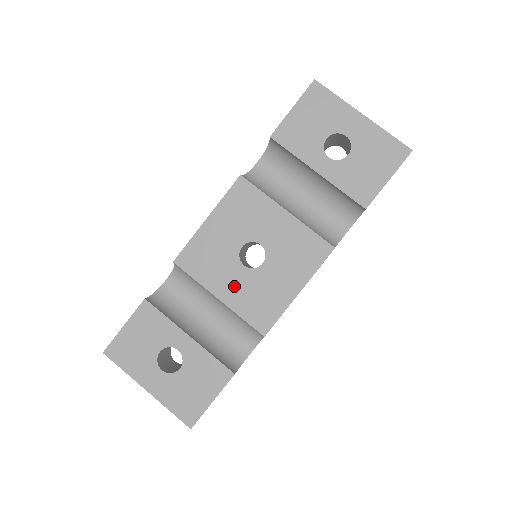
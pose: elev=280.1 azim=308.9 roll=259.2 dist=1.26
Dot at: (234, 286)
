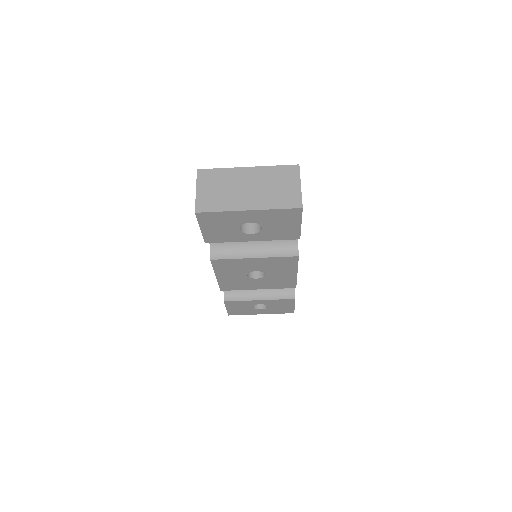
Dot at: (261, 284)
